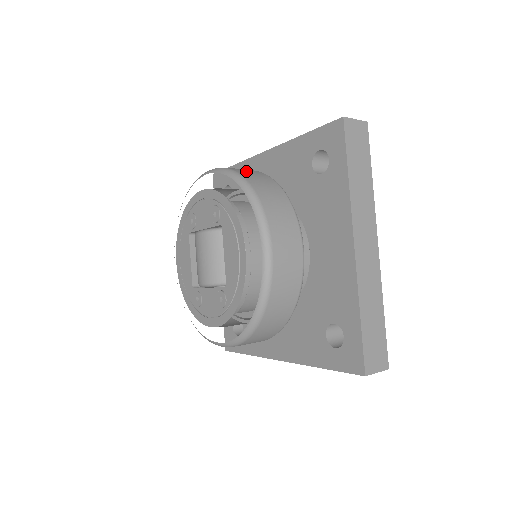
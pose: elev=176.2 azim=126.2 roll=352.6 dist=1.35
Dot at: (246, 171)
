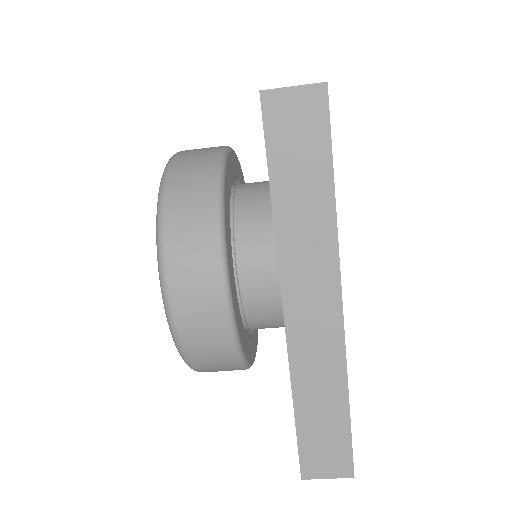
Dot at: occluded
